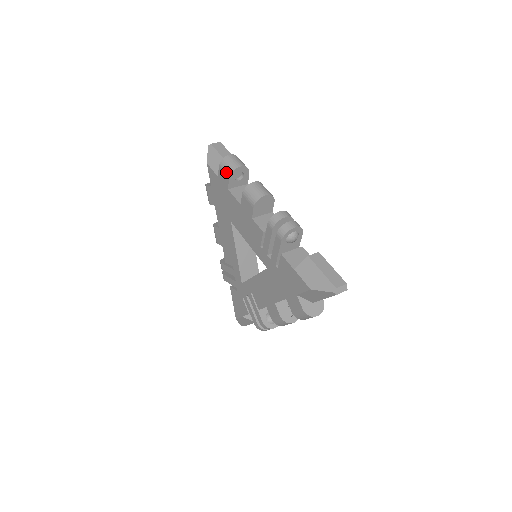
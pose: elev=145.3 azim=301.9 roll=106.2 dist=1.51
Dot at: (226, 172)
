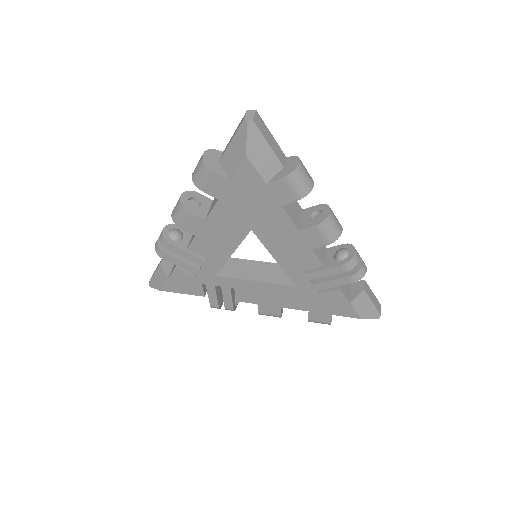
Dot at: (297, 192)
